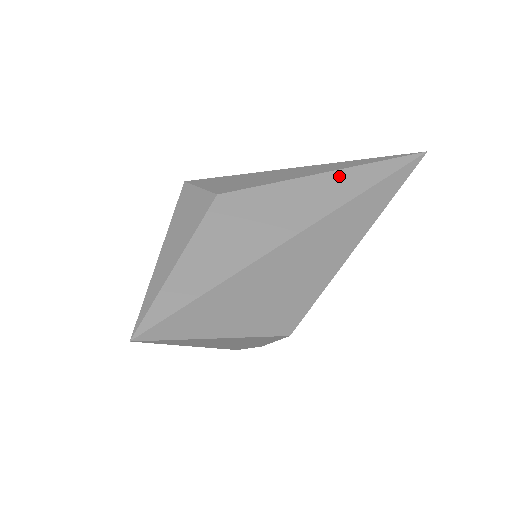
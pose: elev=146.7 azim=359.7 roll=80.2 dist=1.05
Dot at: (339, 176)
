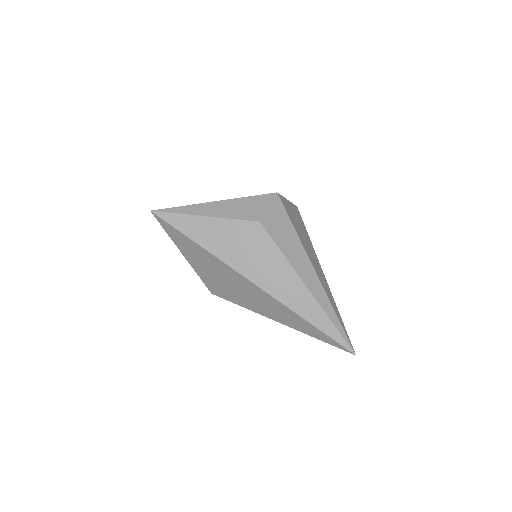
Dot at: (307, 297)
